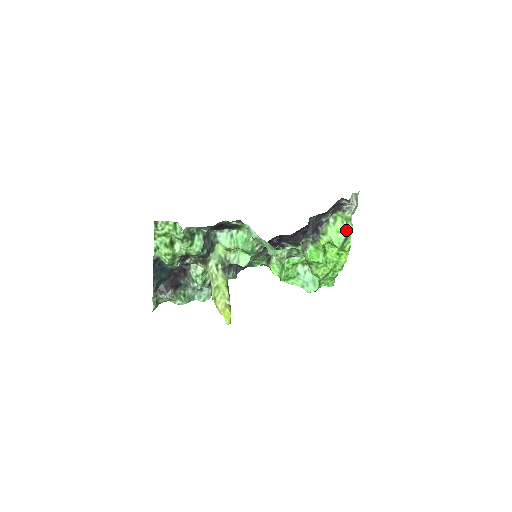
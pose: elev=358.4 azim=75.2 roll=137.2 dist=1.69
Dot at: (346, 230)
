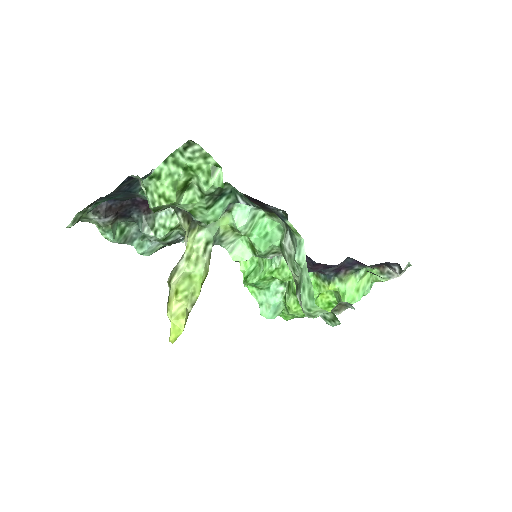
Dot at: (364, 291)
